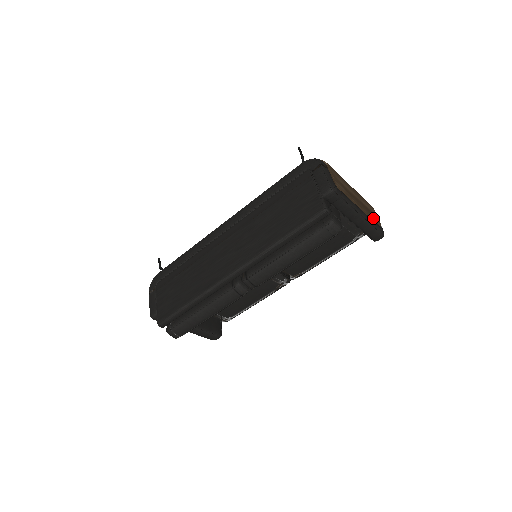
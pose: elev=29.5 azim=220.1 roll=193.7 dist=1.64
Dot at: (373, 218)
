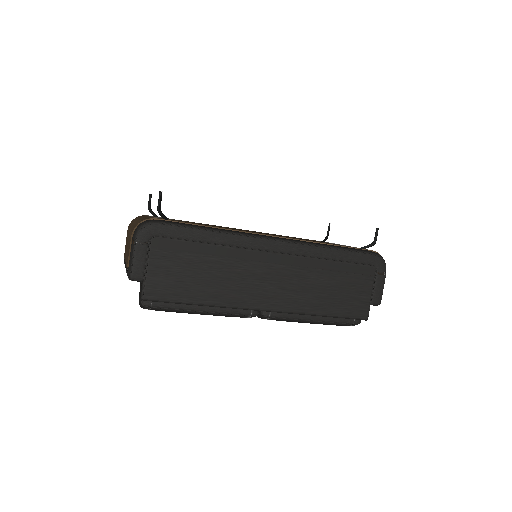
Dot at: occluded
